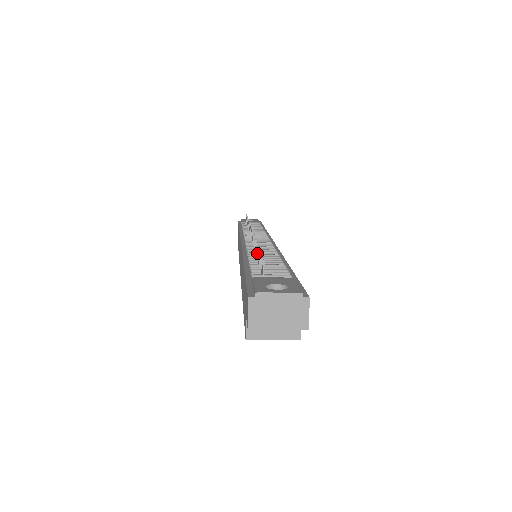
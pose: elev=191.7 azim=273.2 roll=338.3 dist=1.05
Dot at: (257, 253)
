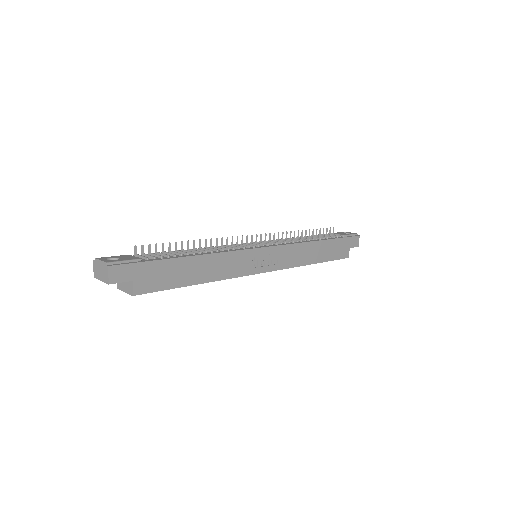
Dot at: (181, 246)
